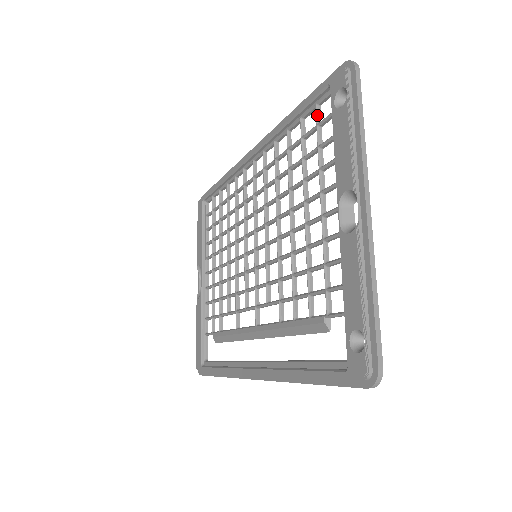
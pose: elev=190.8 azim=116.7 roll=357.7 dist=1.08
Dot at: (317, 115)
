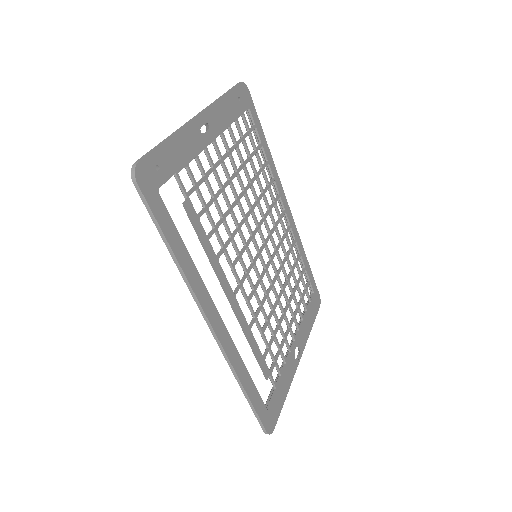
Dot at: (250, 129)
